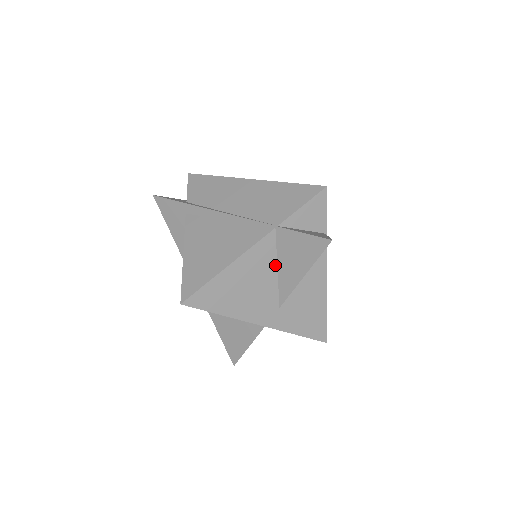
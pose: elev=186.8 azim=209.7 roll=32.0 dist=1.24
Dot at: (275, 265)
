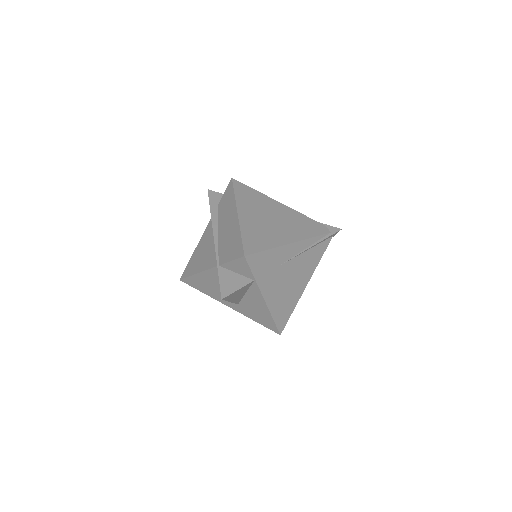
Dot at: occluded
